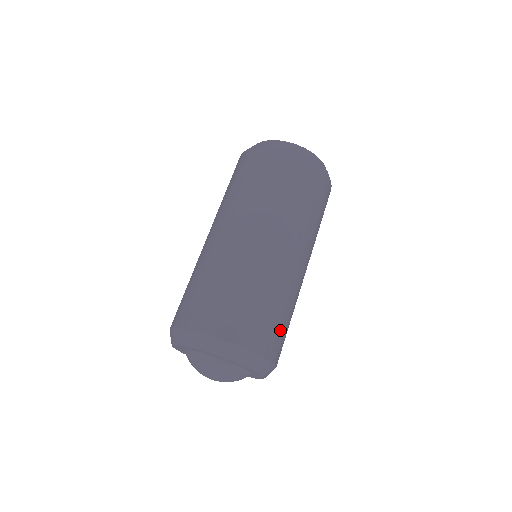
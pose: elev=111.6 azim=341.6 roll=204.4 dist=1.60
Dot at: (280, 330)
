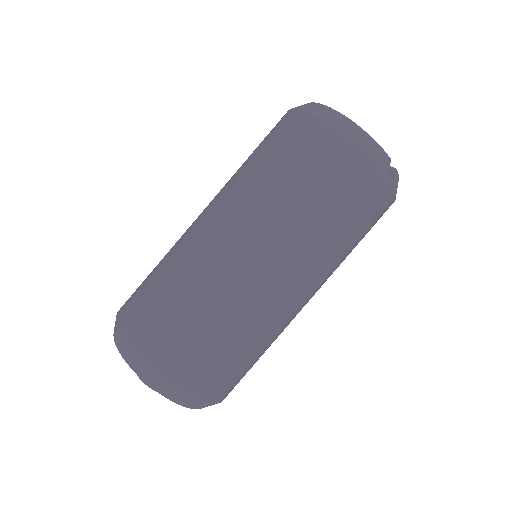
Dot at: (225, 367)
